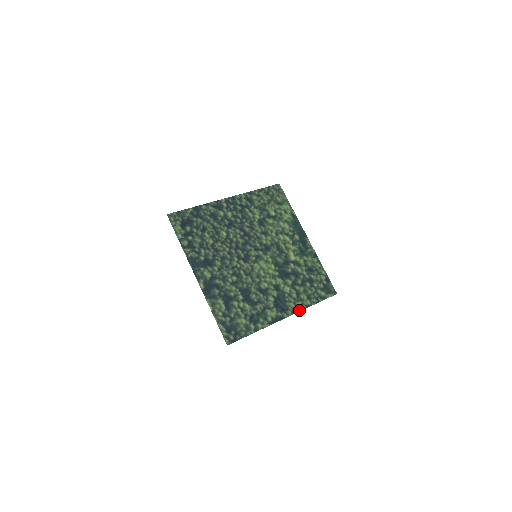
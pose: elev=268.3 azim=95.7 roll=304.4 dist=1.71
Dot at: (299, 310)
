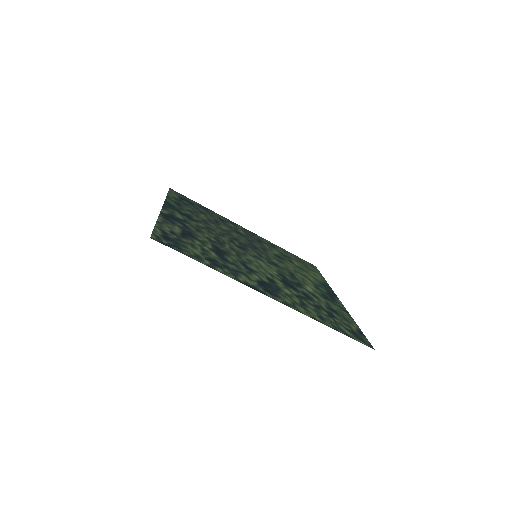
Dot at: (297, 310)
